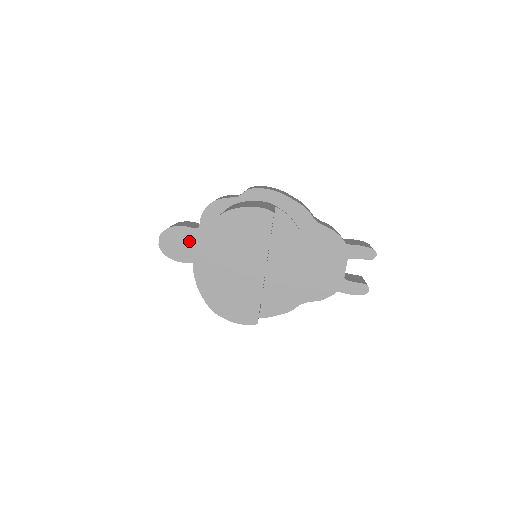
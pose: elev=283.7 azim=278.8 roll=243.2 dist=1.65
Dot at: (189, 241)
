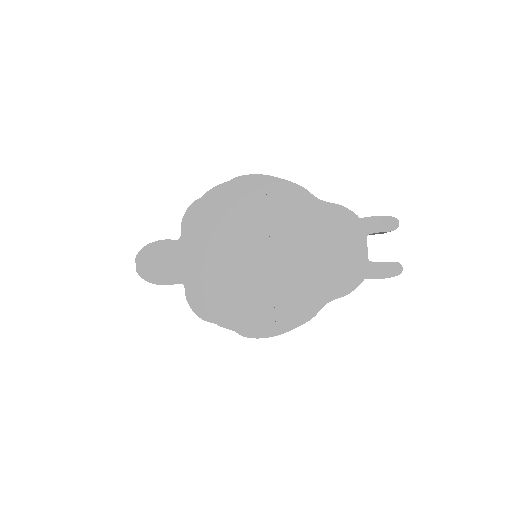
Dot at: (172, 257)
